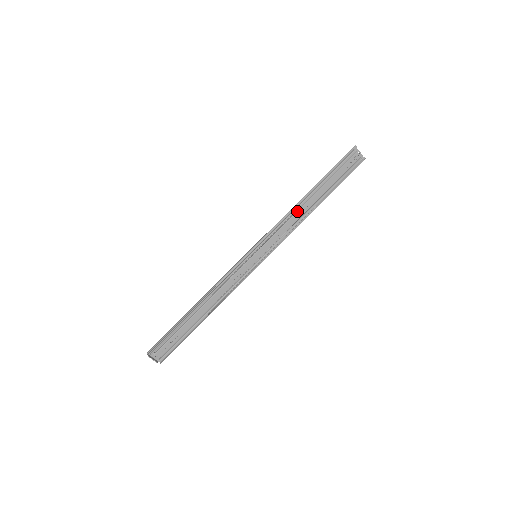
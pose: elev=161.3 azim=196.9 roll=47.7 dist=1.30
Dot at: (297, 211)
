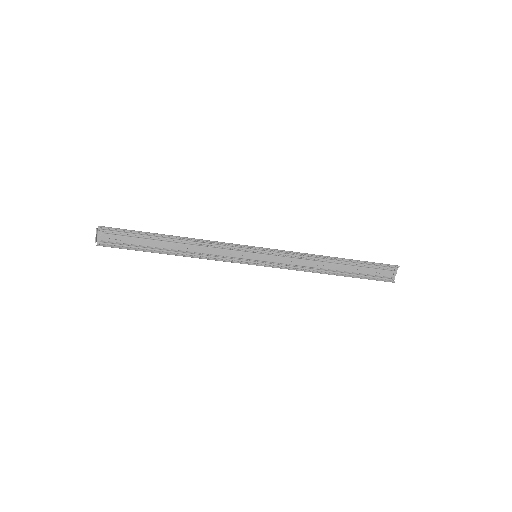
Dot at: (317, 261)
